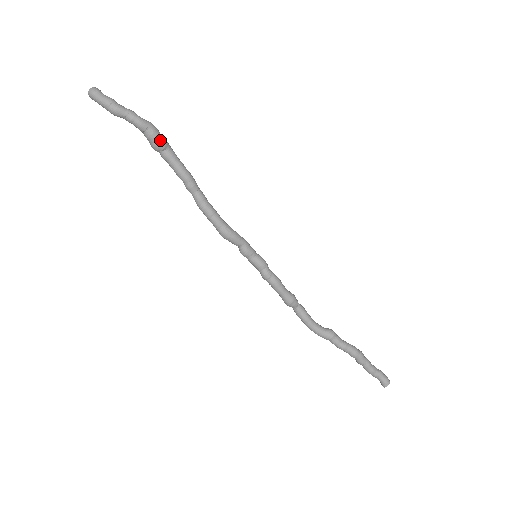
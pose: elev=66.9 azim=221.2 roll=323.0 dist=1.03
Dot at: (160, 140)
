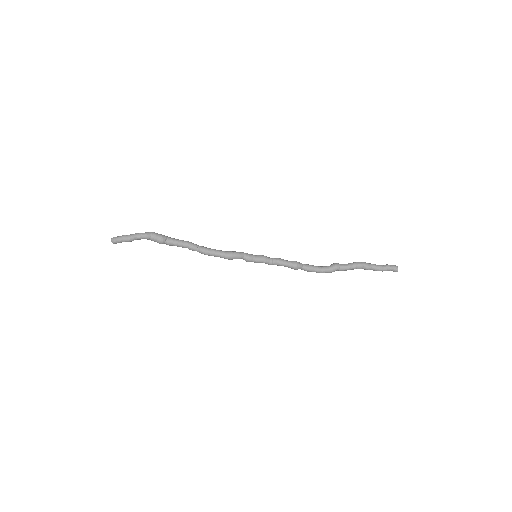
Dot at: (161, 236)
